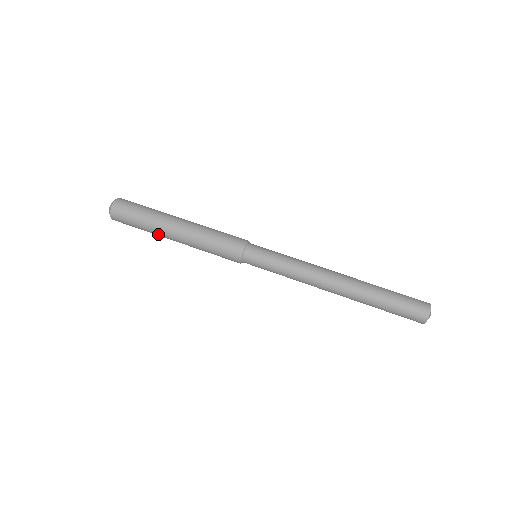
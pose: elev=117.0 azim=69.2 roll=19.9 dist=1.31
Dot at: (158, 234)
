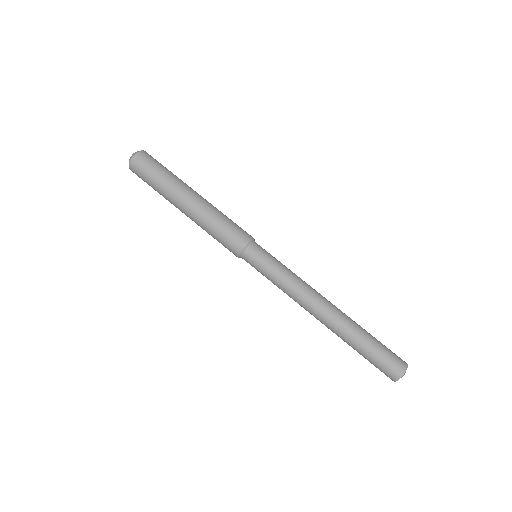
Dot at: occluded
